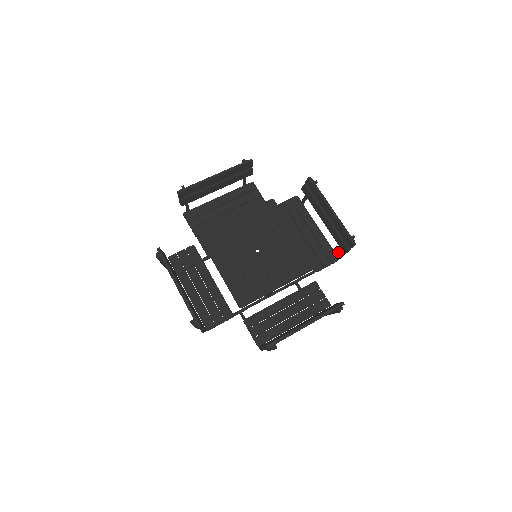
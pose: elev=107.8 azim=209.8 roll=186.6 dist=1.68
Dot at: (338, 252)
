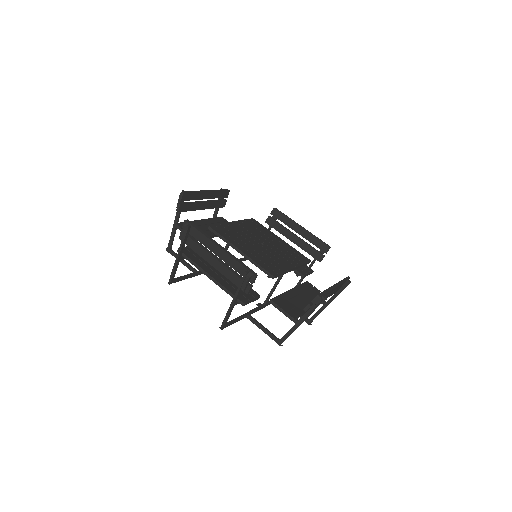
Dot at: (310, 266)
